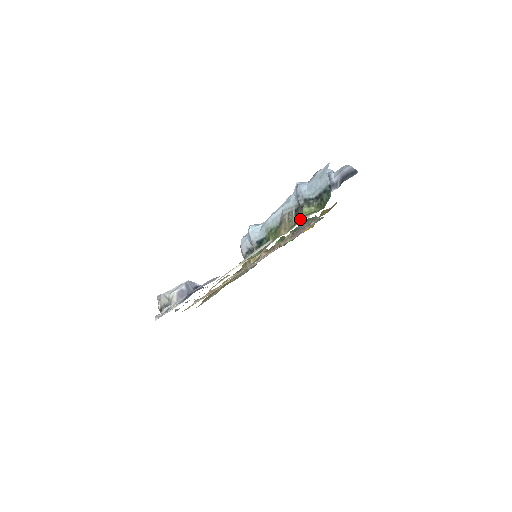
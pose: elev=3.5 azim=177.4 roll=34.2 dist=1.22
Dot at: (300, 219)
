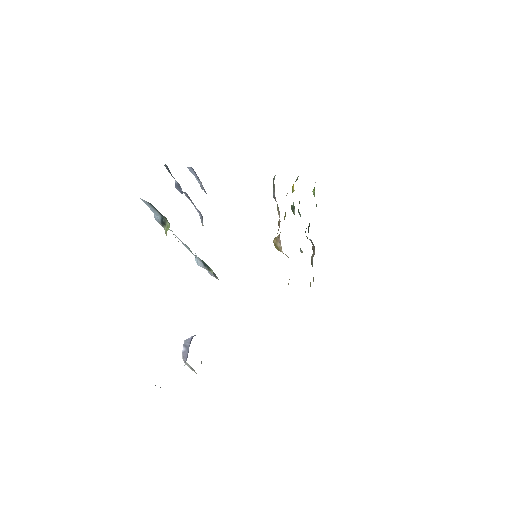
Dot at: occluded
